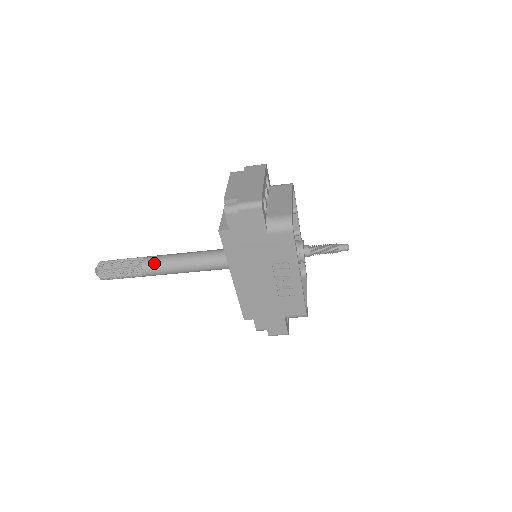
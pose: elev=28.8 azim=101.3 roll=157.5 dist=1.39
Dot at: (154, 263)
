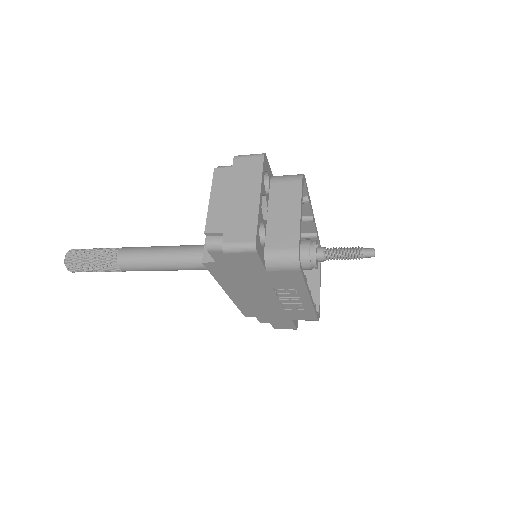
Dot at: (131, 261)
